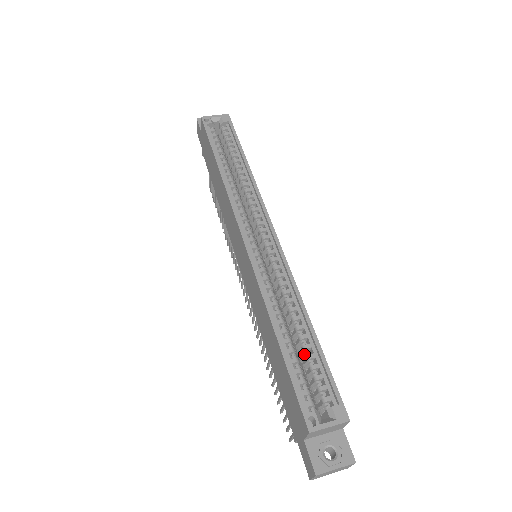
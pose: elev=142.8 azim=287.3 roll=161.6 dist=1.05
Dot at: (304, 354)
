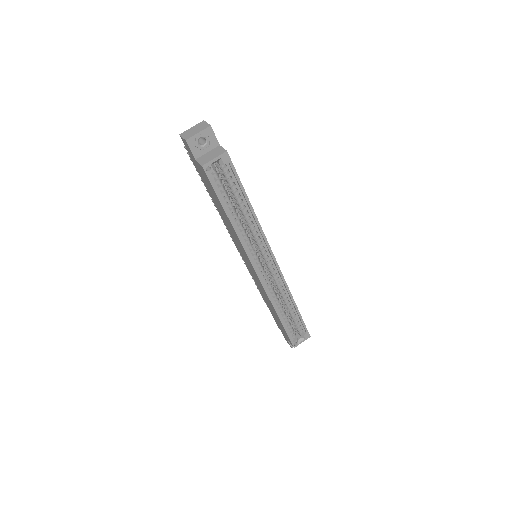
Dot at: occluded
